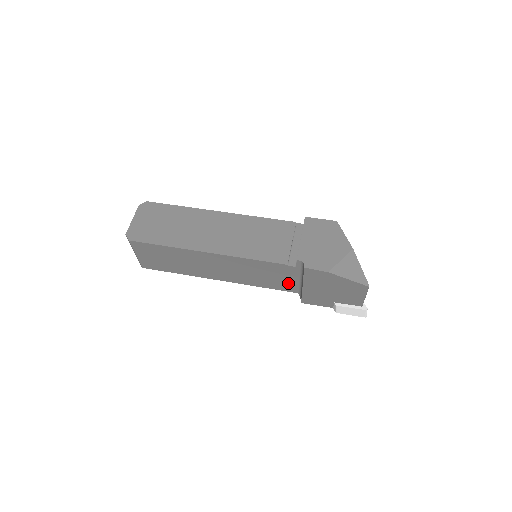
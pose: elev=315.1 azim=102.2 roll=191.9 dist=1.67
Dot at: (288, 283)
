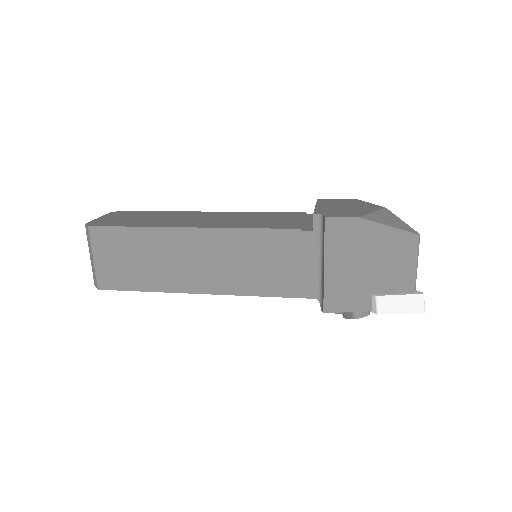
Dot at: (302, 276)
